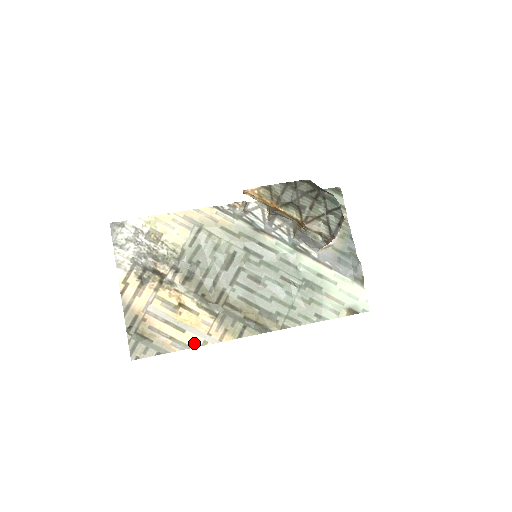
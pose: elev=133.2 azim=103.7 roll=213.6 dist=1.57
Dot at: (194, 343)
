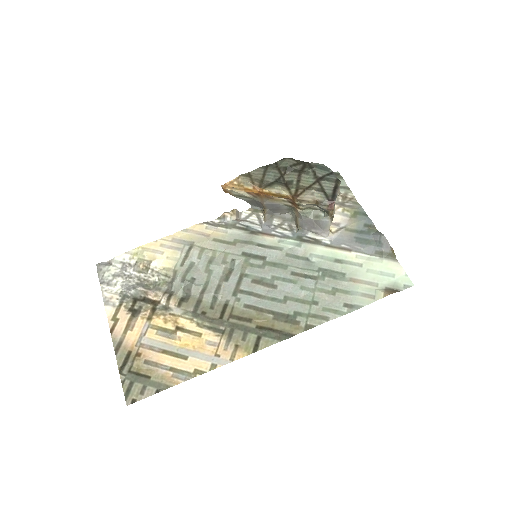
Dot at: (200, 369)
